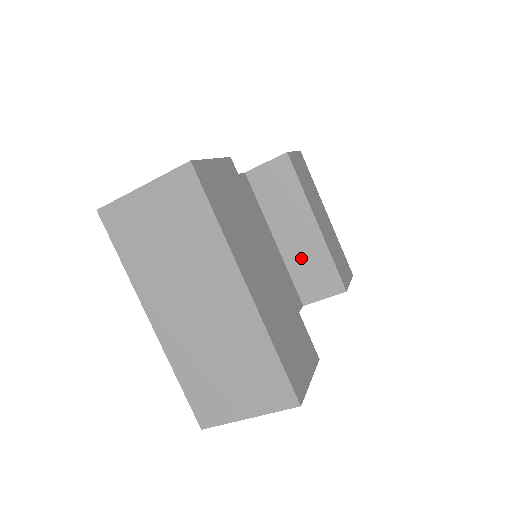
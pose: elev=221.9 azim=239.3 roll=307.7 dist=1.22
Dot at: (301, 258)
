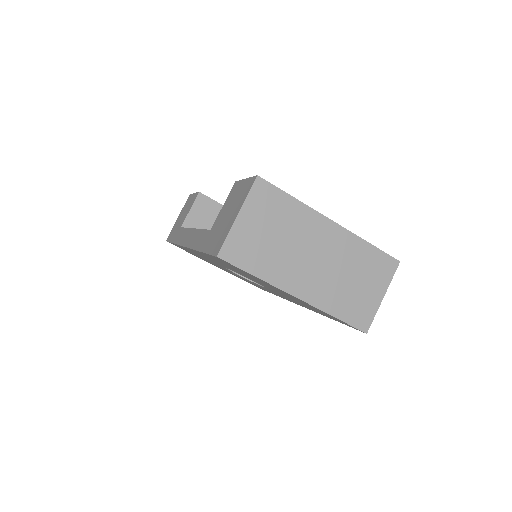
Dot at: occluded
